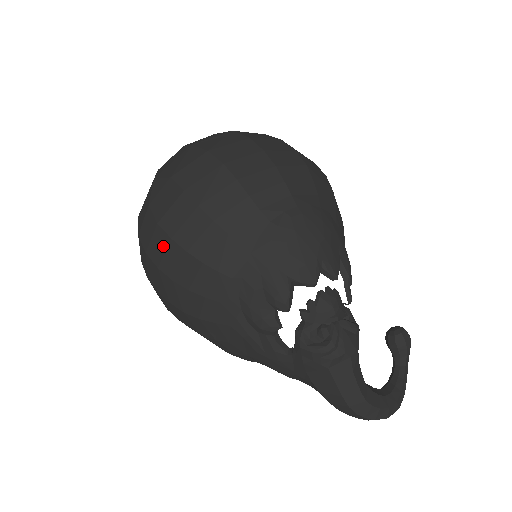
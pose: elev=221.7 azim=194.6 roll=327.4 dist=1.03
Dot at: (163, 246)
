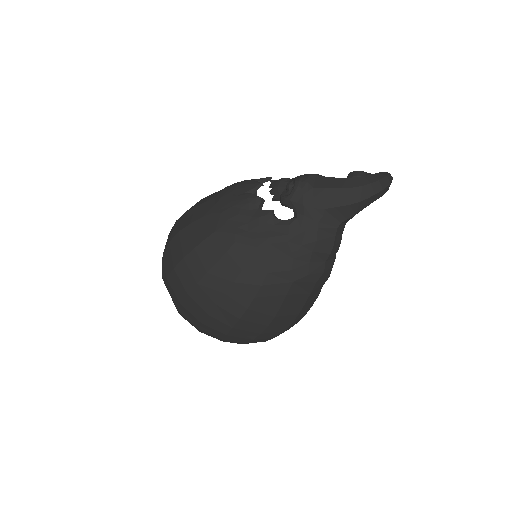
Dot at: (186, 269)
